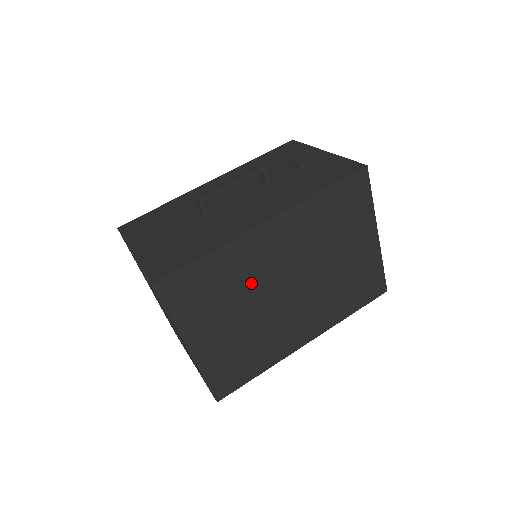
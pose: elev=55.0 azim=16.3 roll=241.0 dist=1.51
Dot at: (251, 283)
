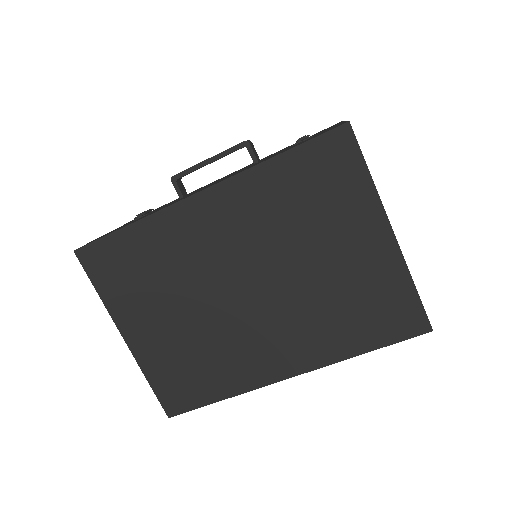
Dot at: (190, 272)
